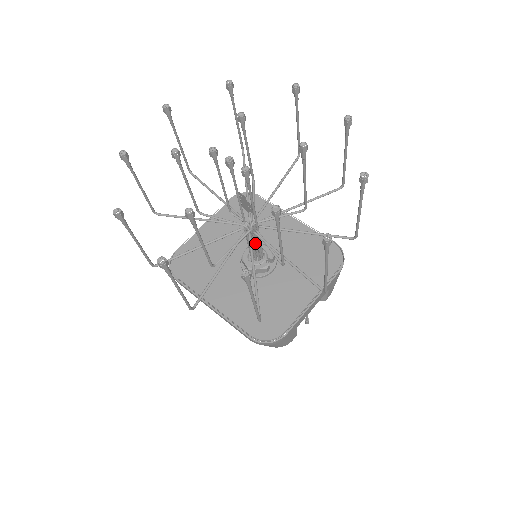
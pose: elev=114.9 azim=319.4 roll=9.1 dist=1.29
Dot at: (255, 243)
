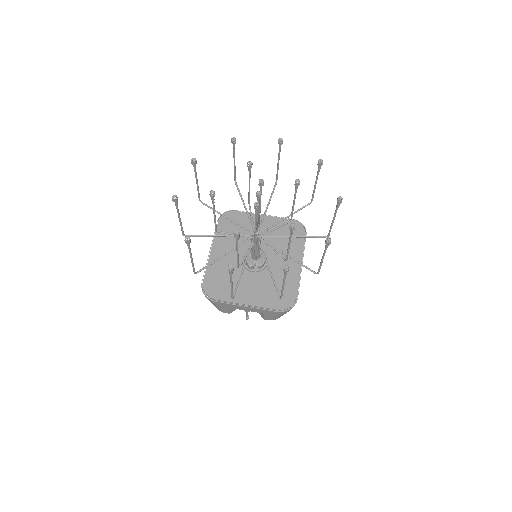
Dot at: (253, 247)
